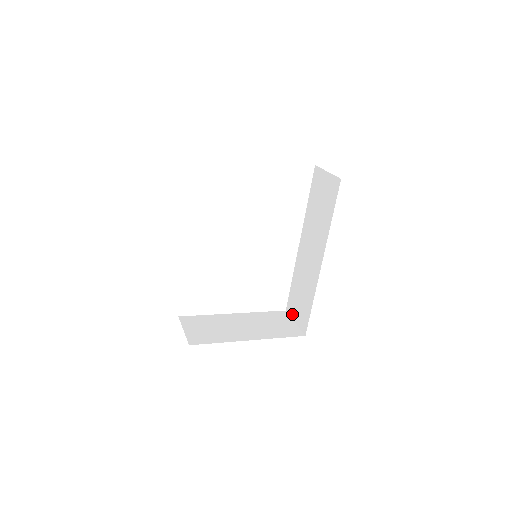
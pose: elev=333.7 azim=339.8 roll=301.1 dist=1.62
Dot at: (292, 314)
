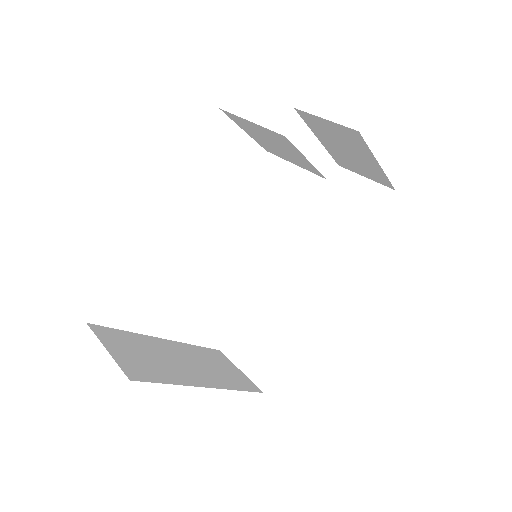
Dot at: (236, 357)
